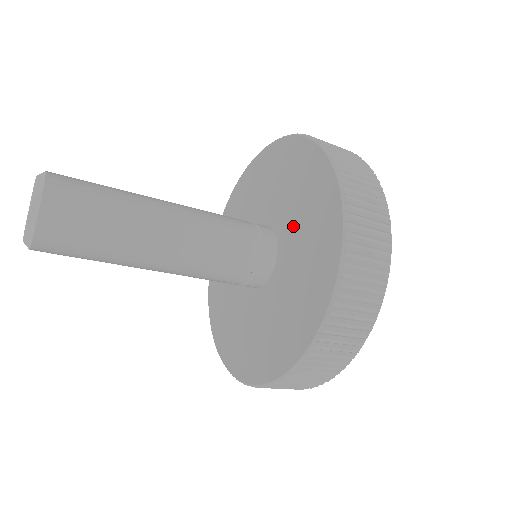
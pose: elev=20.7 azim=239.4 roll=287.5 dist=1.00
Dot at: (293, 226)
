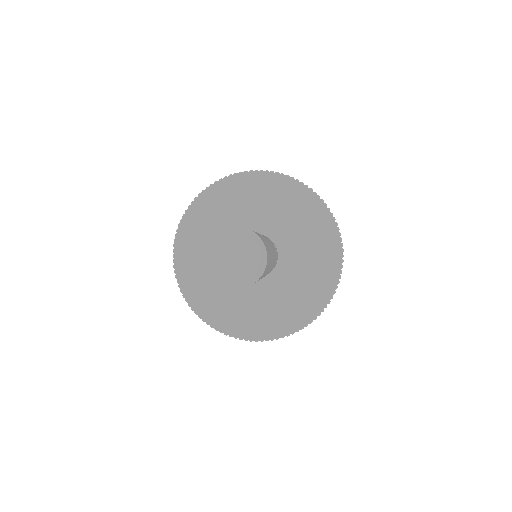
Dot at: (296, 247)
